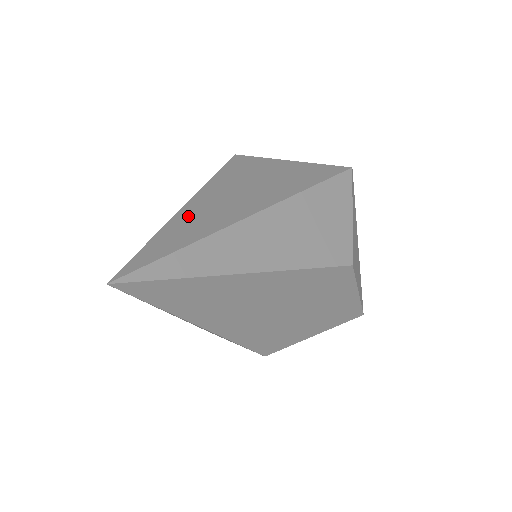
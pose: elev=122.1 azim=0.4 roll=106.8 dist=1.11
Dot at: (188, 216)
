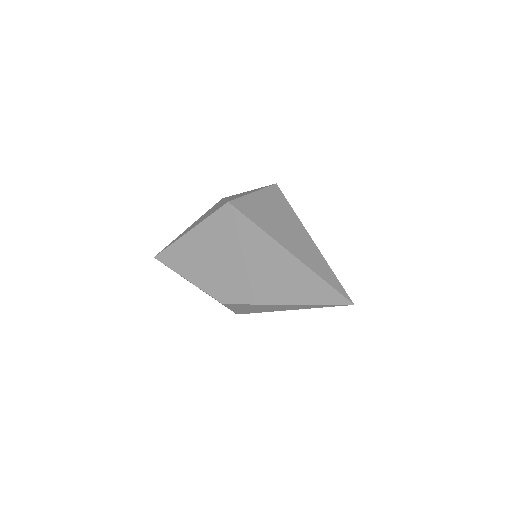
Dot at: (304, 257)
